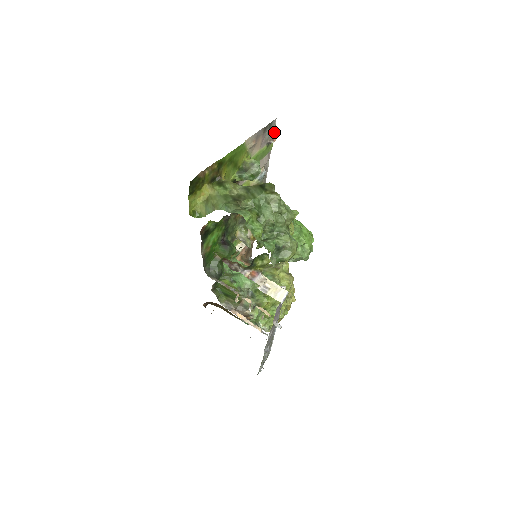
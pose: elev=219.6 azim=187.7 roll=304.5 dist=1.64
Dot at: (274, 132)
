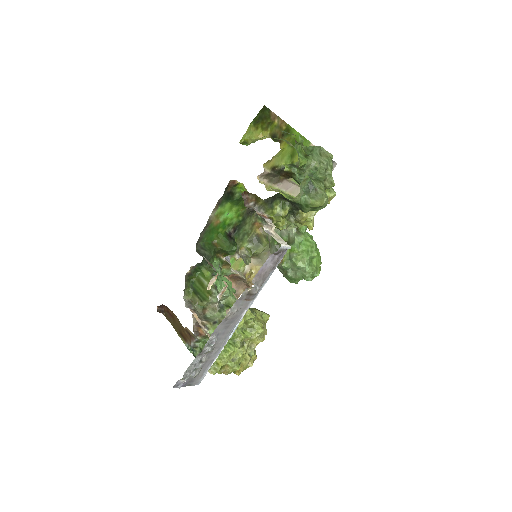
Dot at: occluded
